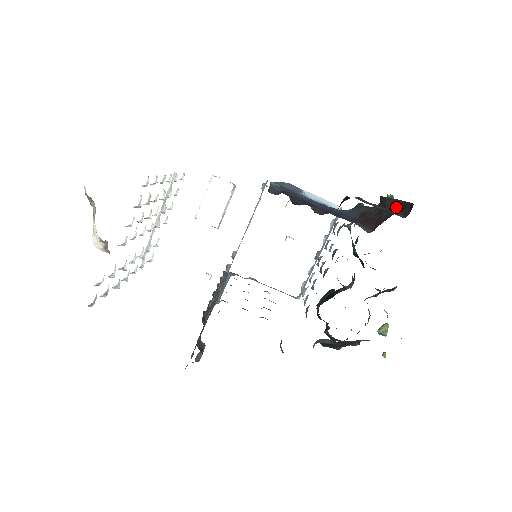
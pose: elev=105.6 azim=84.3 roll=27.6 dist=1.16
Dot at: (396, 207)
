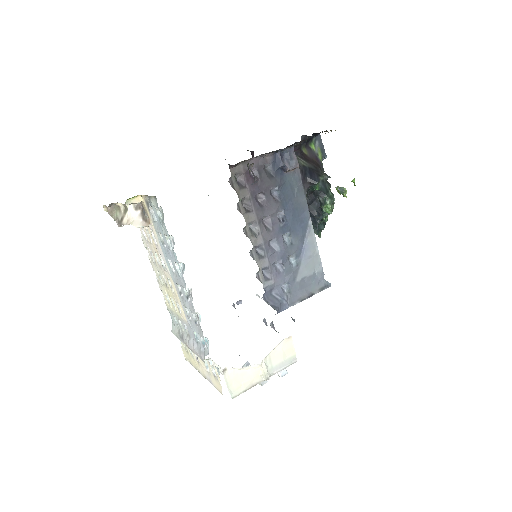
Dot at: occluded
